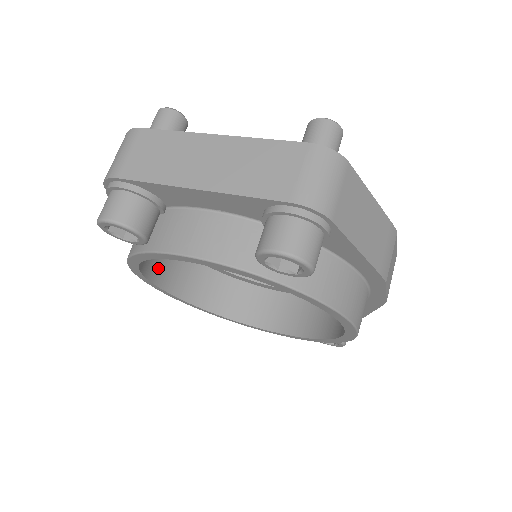
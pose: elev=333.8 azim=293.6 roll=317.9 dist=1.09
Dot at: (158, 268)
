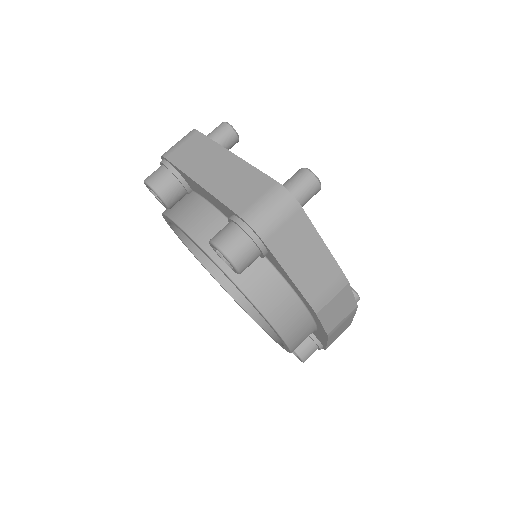
Dot at: occluded
